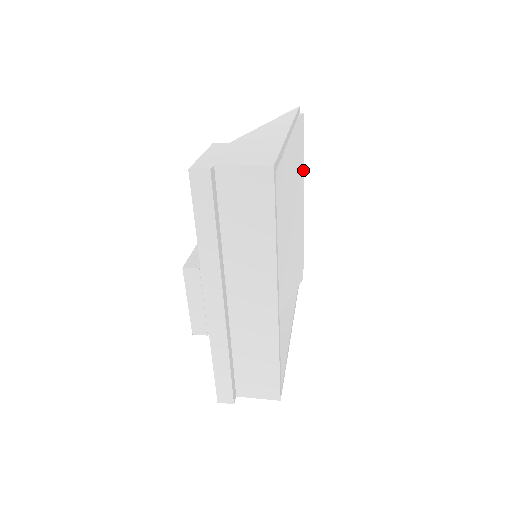
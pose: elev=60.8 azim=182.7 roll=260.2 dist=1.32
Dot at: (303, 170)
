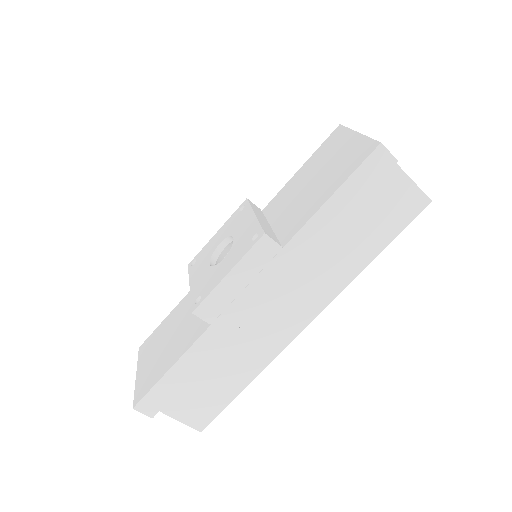
Dot at: occluded
